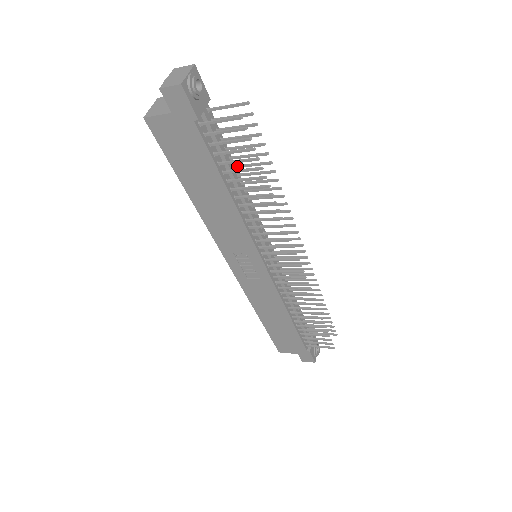
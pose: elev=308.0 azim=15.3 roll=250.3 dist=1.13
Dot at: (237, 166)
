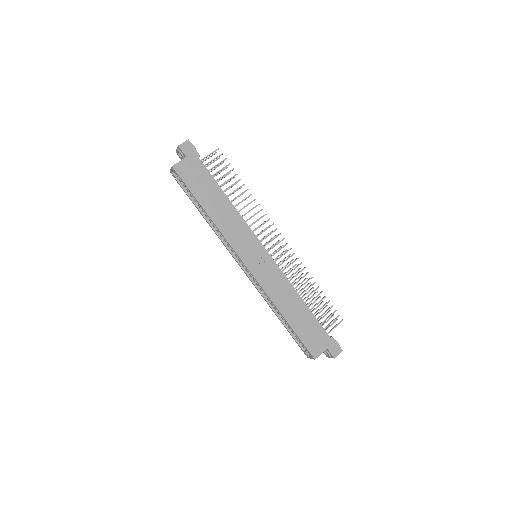
Dot at: occluded
